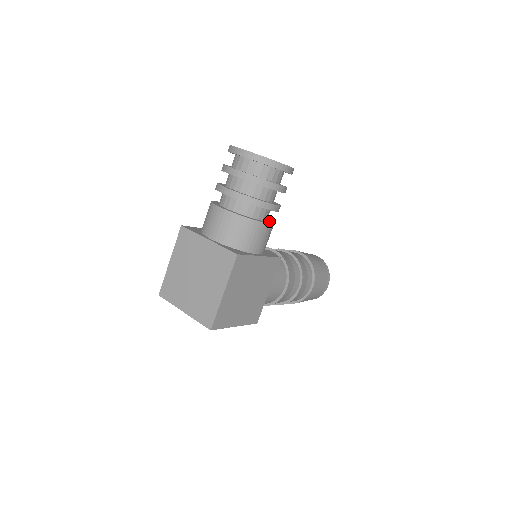
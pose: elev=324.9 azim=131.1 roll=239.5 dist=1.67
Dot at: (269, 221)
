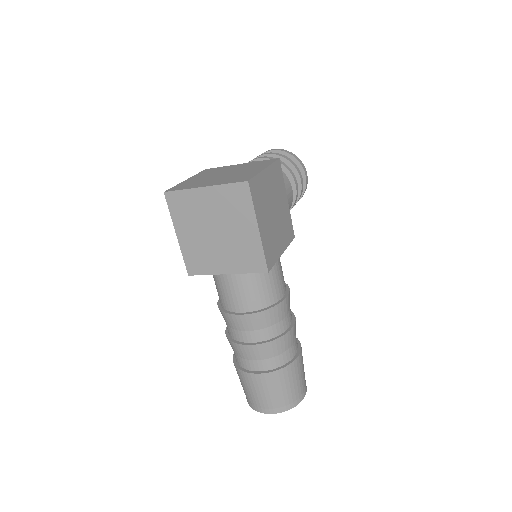
Dot at: occluded
